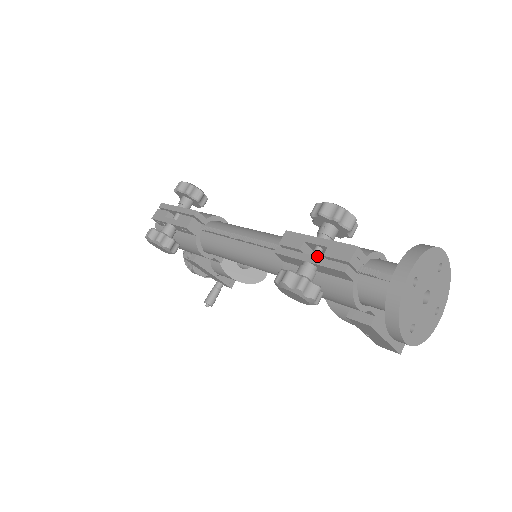
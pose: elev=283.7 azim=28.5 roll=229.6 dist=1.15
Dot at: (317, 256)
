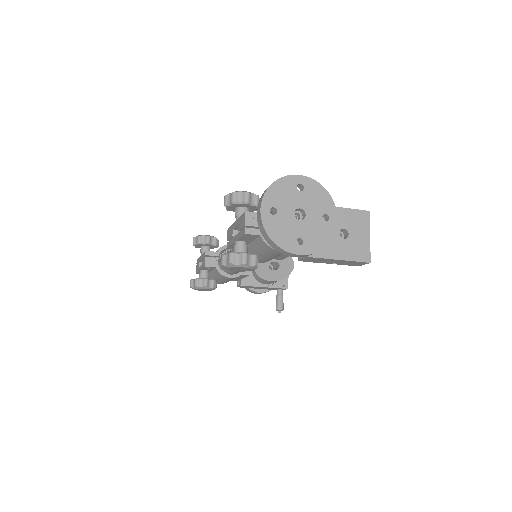
Dot at: occluded
